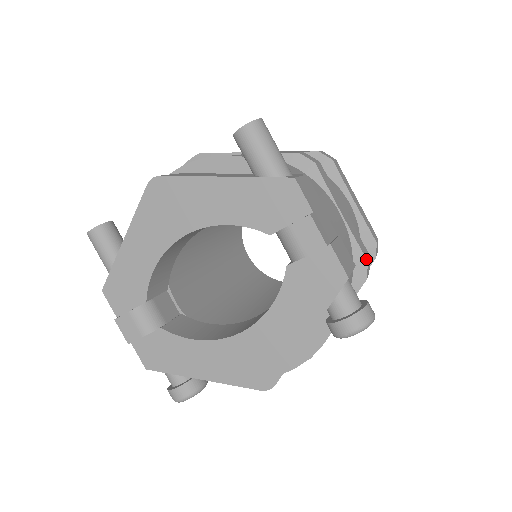
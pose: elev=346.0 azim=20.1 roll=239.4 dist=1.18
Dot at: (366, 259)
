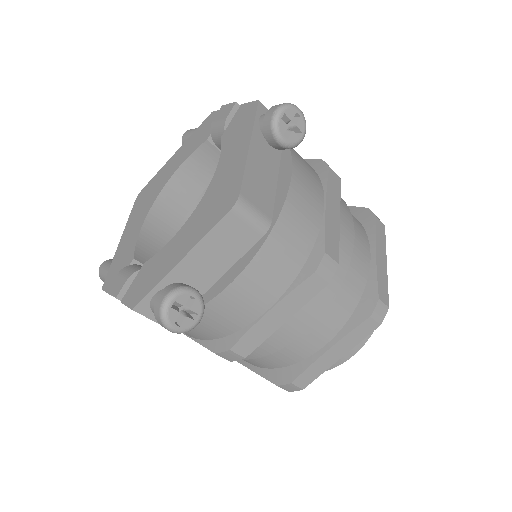
Dot at: (320, 160)
